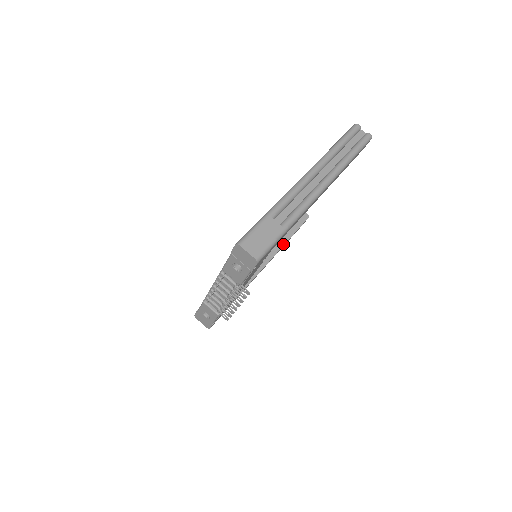
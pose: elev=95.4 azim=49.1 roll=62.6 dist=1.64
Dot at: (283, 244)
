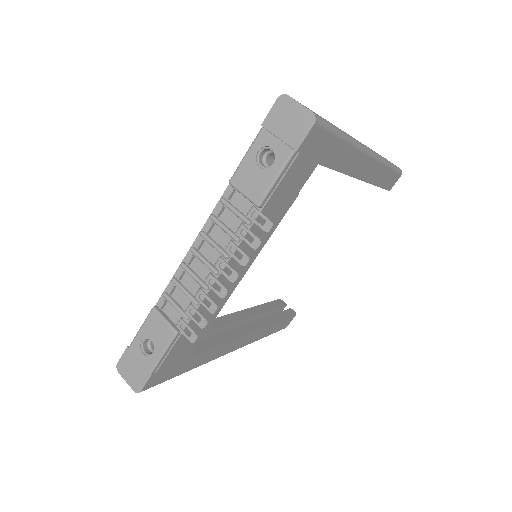
Dot at: (267, 324)
